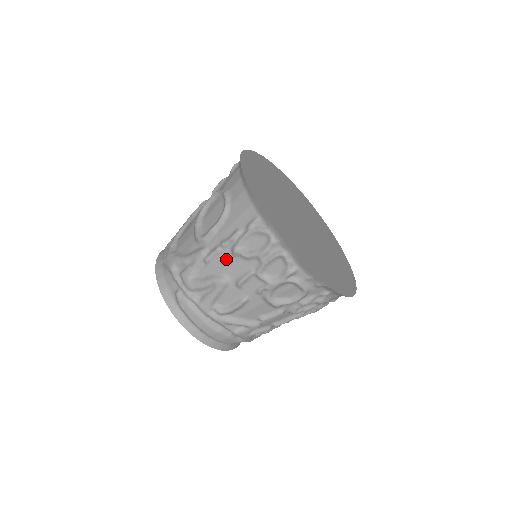
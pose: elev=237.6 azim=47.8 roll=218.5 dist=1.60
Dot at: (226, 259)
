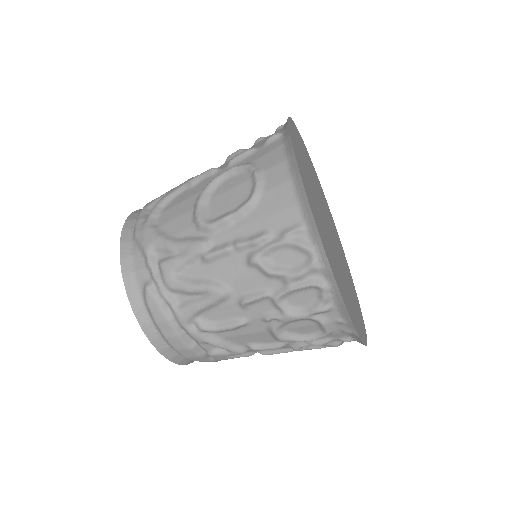
Dot at: (235, 265)
